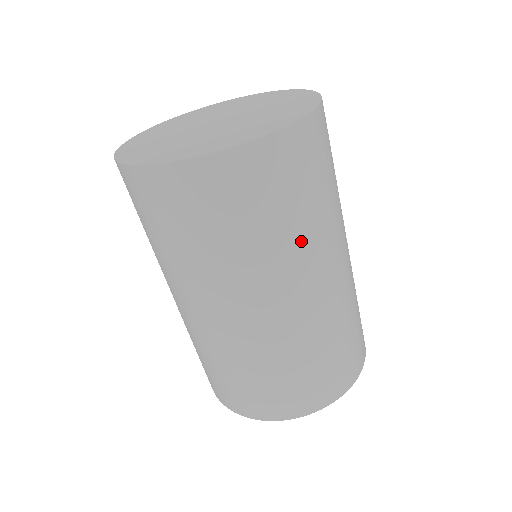
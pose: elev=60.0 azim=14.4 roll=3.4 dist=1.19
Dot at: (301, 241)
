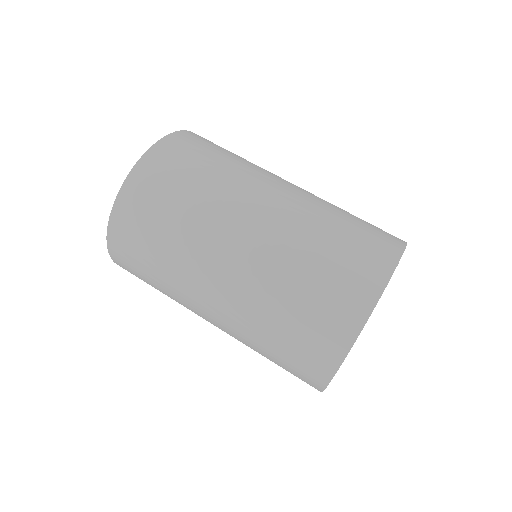
Dot at: (245, 167)
